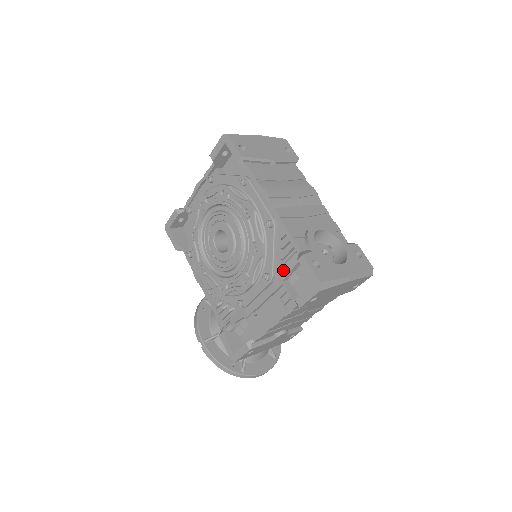
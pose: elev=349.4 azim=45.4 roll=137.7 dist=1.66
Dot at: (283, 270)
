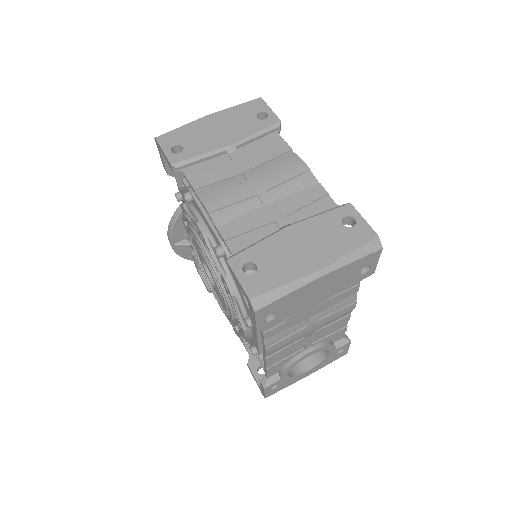
Dot at: occluded
